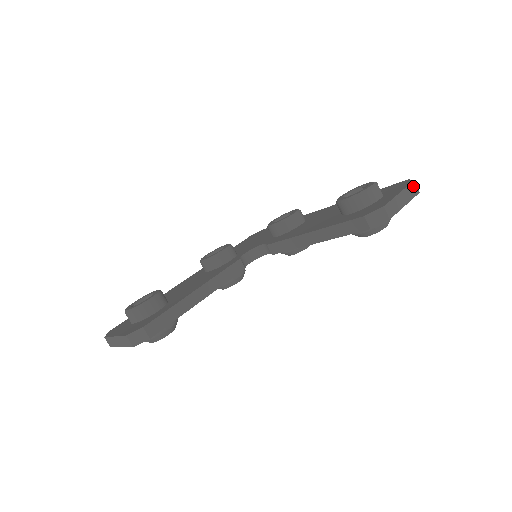
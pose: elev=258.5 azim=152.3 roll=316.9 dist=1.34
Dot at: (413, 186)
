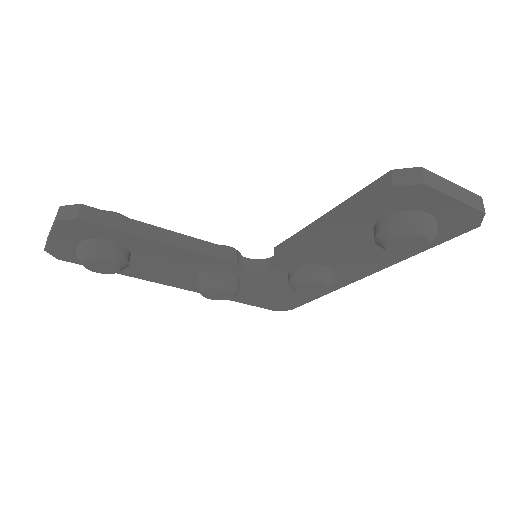
Dot at: (477, 199)
